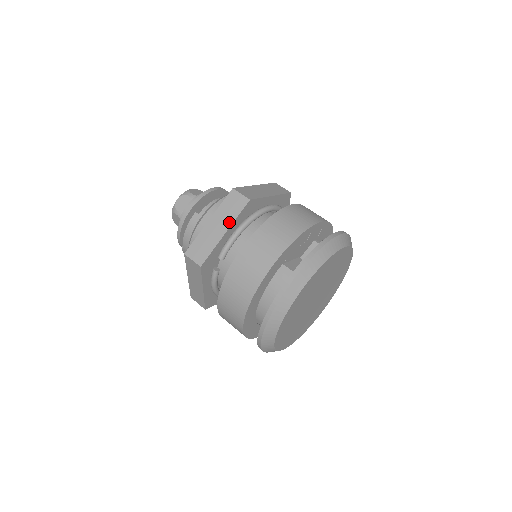
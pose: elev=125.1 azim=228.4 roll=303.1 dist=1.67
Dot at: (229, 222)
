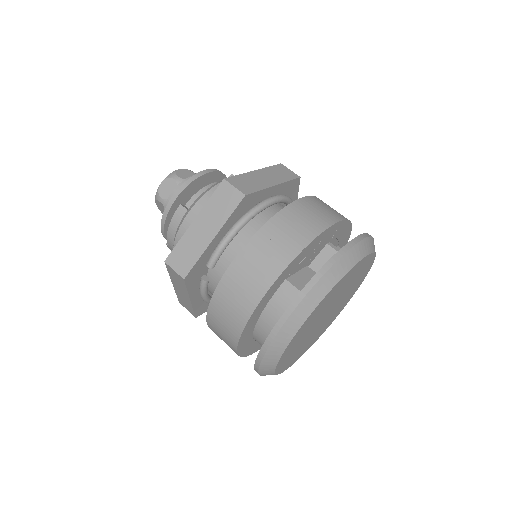
Dot at: (219, 224)
